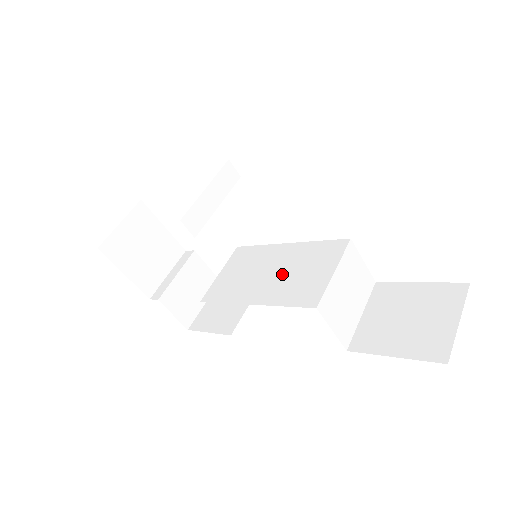
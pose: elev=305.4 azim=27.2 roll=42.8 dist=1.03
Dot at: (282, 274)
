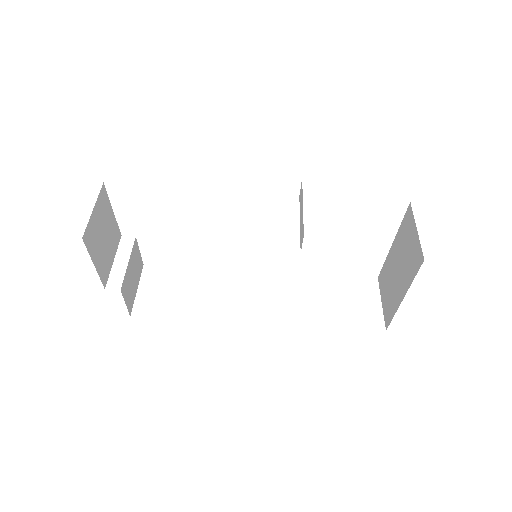
Dot at: (272, 271)
